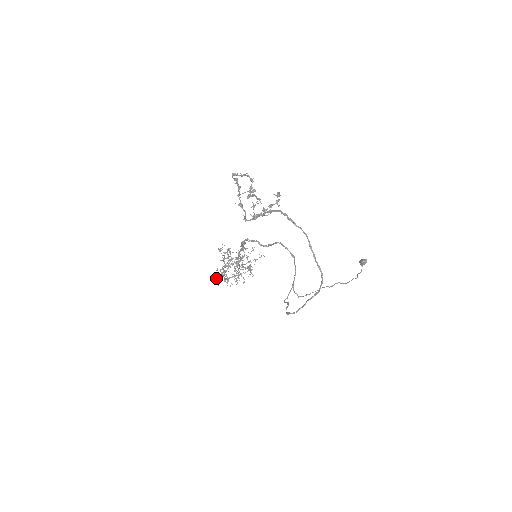
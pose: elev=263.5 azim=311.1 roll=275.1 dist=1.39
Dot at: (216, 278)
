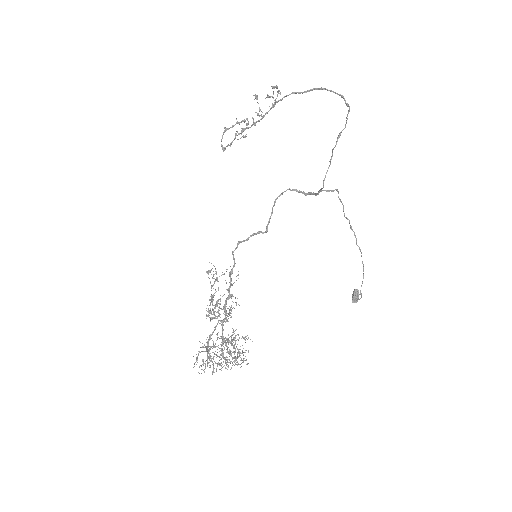
Dot at: occluded
